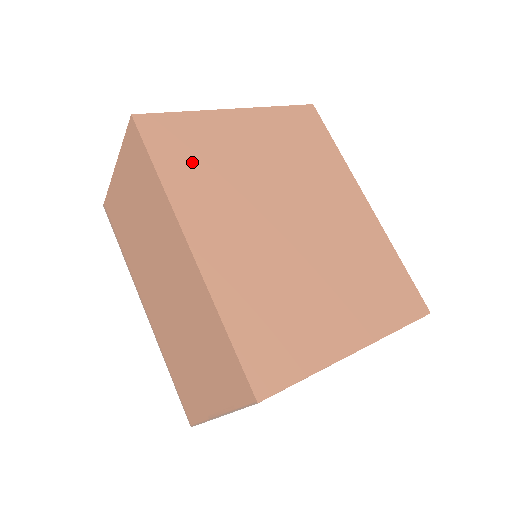
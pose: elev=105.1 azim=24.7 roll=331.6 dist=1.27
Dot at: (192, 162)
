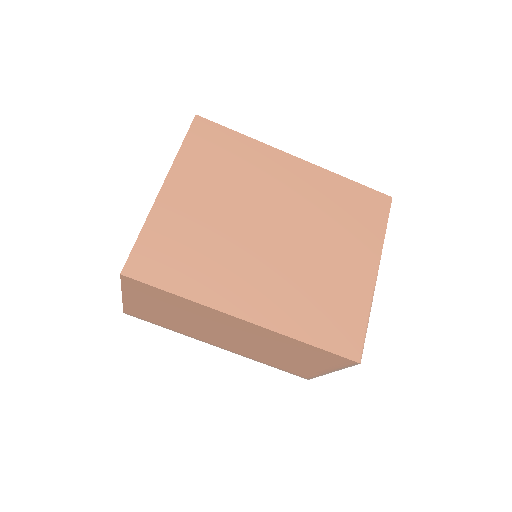
Dot at: (186, 263)
